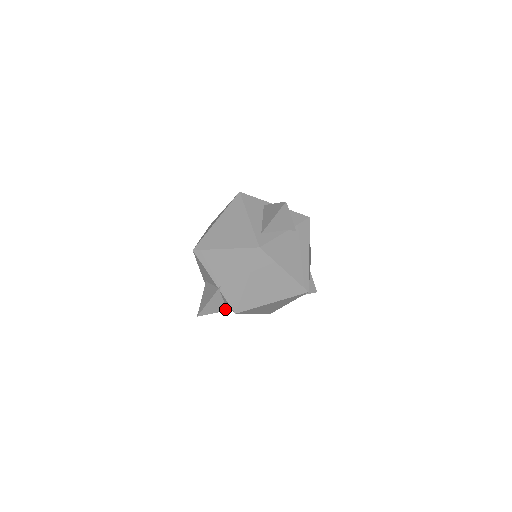
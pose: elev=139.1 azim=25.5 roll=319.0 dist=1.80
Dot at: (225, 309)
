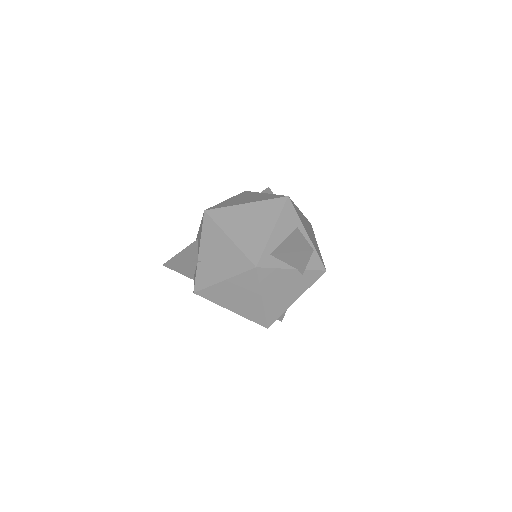
Dot at: (192, 277)
